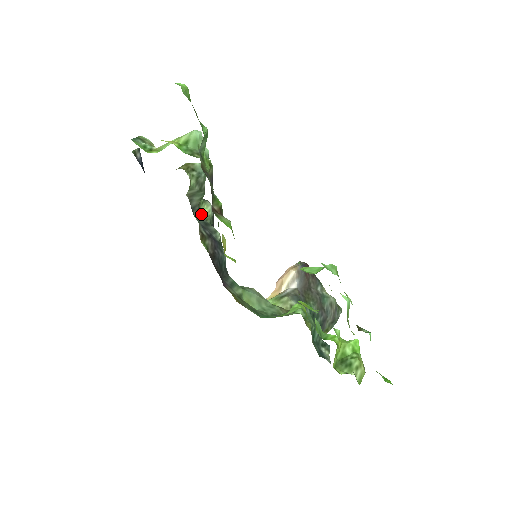
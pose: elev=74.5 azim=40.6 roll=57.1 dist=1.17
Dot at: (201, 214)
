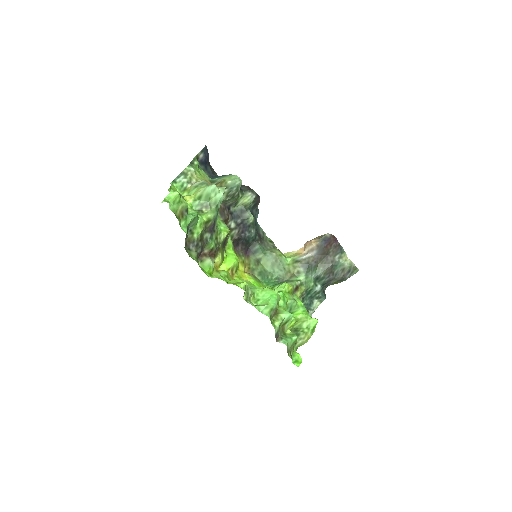
Dot at: (241, 203)
